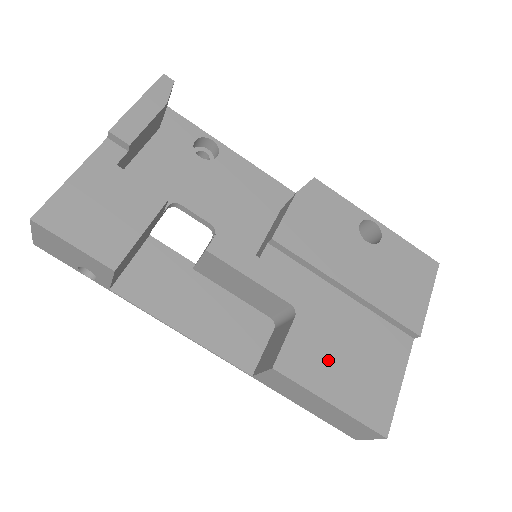
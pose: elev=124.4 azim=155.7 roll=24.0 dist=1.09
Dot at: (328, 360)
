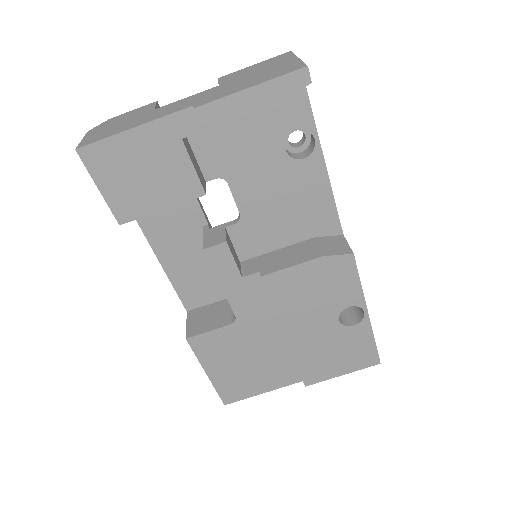
Dot at: (229, 356)
